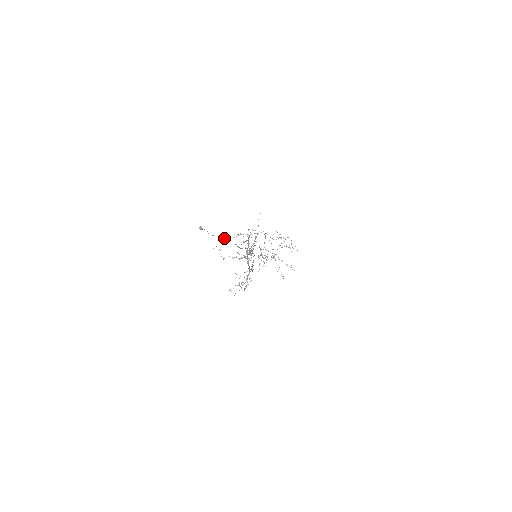
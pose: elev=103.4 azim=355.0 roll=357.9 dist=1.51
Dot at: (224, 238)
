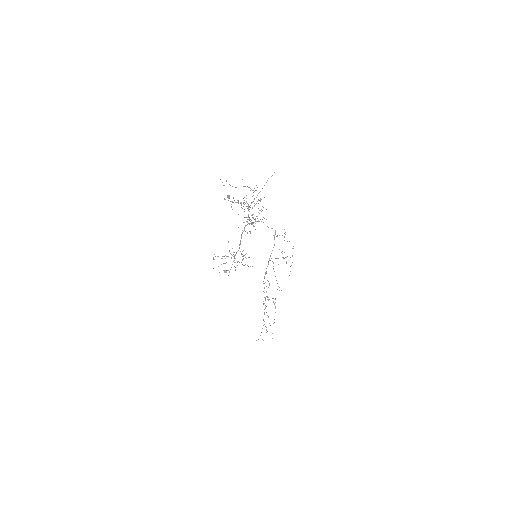
Dot at: occluded
